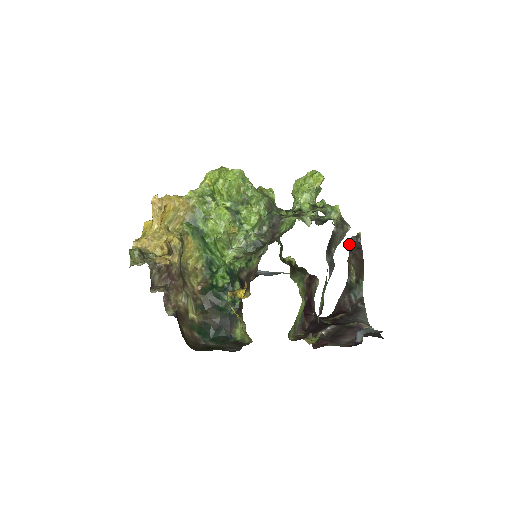
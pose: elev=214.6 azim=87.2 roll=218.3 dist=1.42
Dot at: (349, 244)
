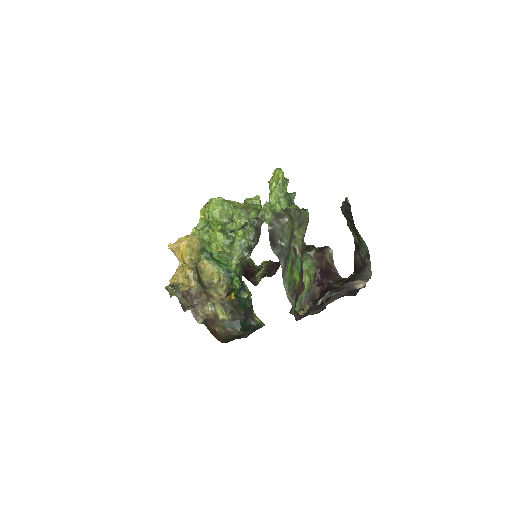
Dot at: (341, 210)
